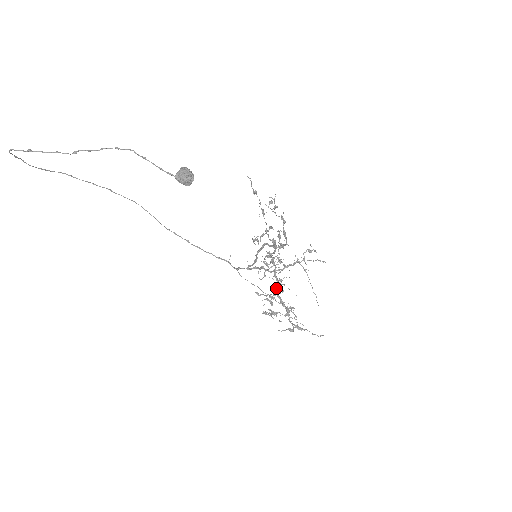
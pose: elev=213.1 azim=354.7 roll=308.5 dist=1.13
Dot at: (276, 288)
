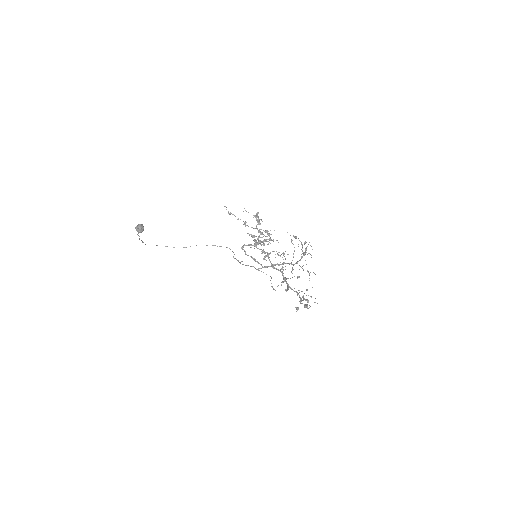
Dot at: occluded
